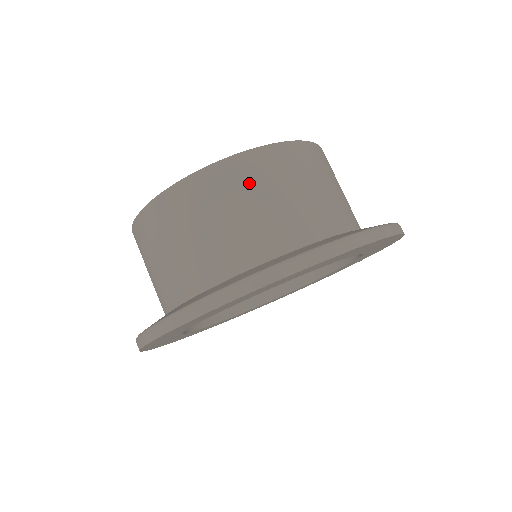
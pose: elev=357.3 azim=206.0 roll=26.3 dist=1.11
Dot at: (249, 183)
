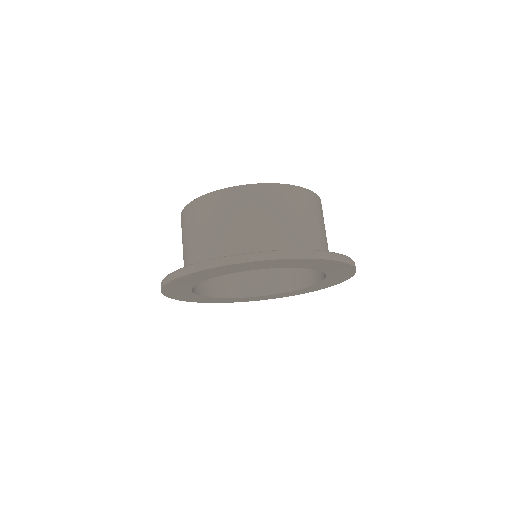
Dot at: (195, 219)
